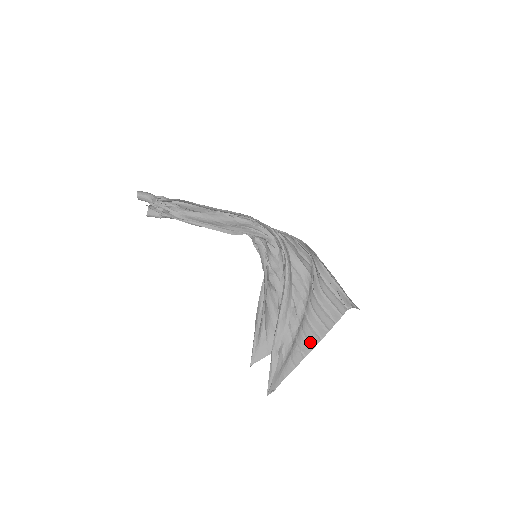
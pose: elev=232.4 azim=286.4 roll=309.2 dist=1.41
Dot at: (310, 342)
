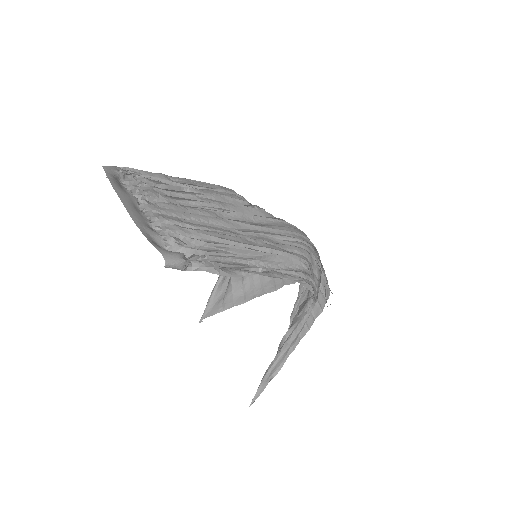
Dot at: occluded
